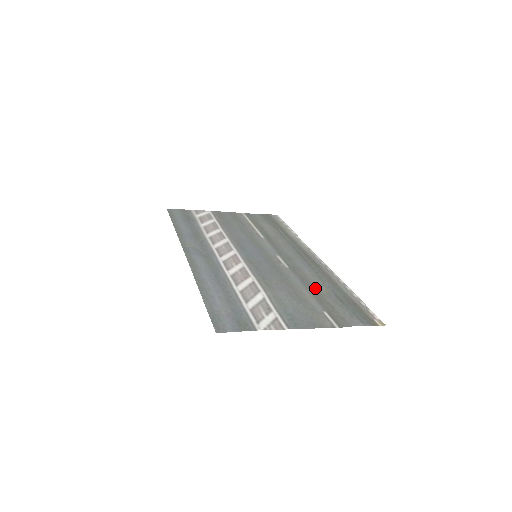
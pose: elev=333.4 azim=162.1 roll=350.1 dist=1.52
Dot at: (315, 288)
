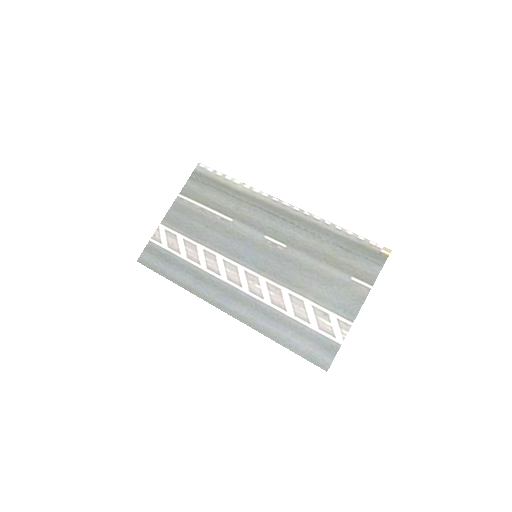
Dot at: (323, 253)
